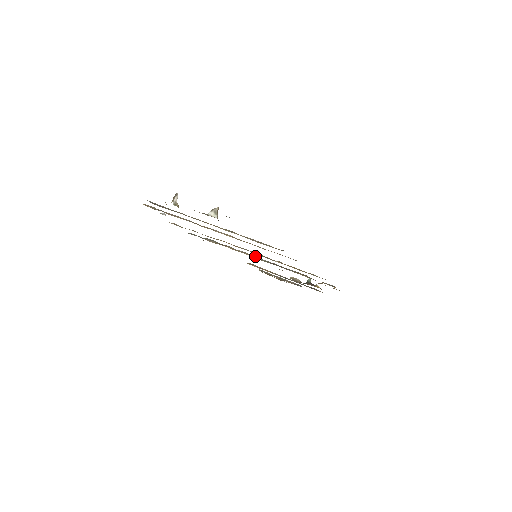
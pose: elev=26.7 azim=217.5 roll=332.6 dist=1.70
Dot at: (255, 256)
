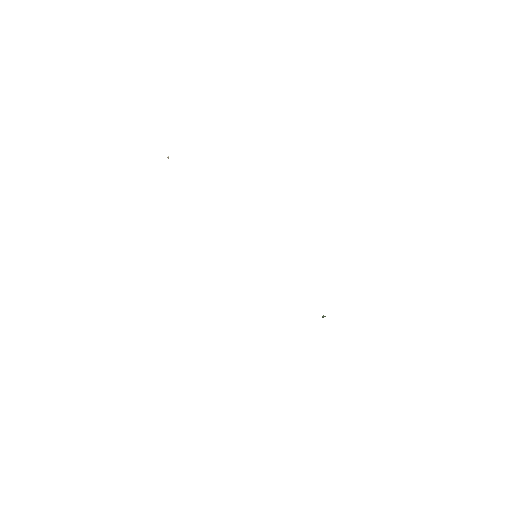
Dot at: occluded
